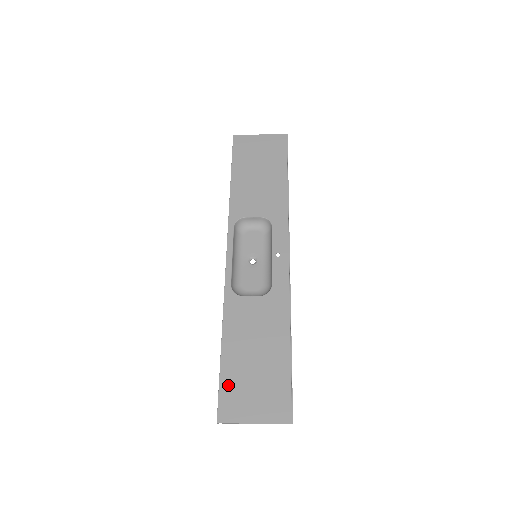
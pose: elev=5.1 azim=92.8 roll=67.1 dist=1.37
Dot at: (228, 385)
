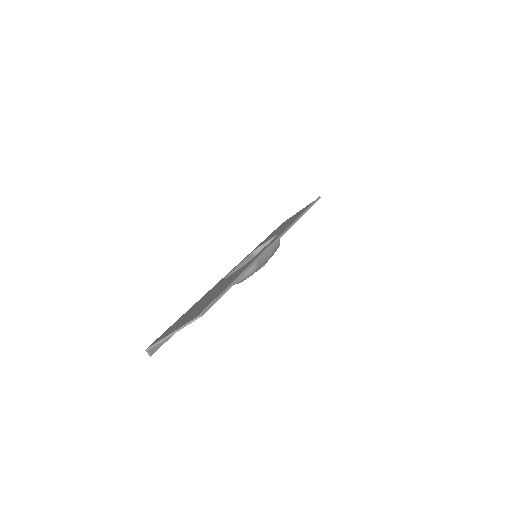
Dot at: occluded
